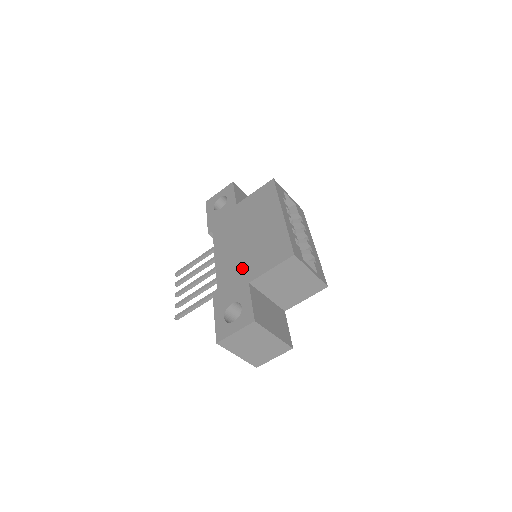
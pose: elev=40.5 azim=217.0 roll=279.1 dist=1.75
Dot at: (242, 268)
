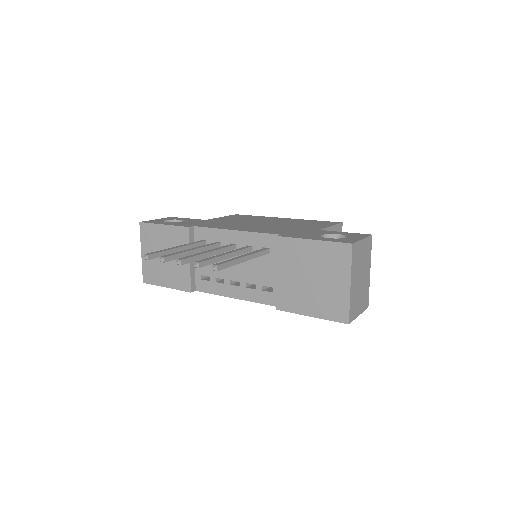
Dot at: (293, 228)
